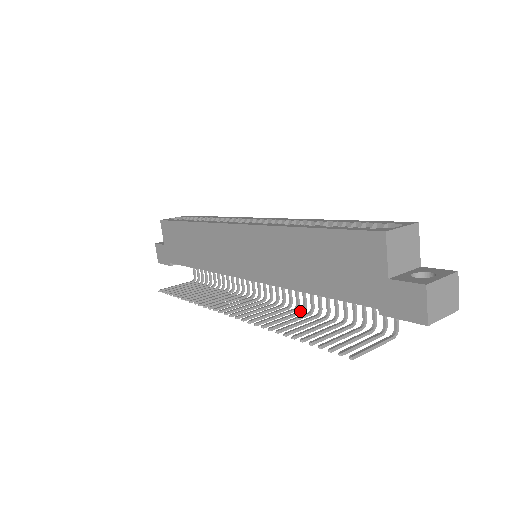
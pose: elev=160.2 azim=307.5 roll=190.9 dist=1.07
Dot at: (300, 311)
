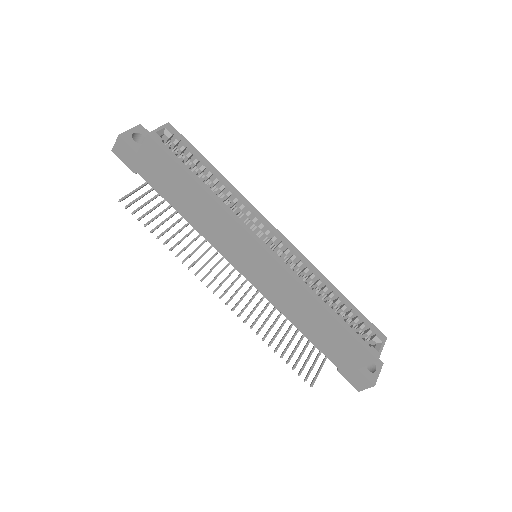
Dot at: occluded
